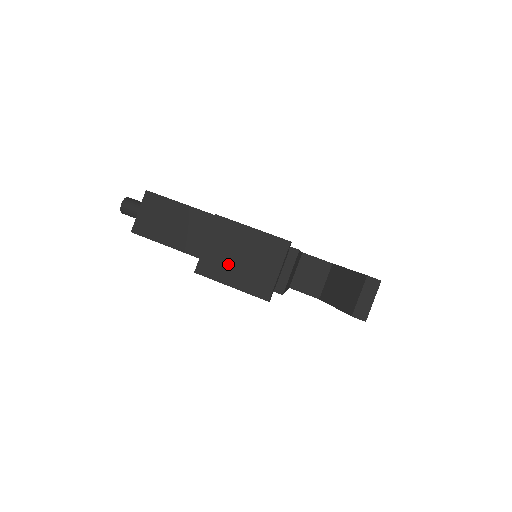
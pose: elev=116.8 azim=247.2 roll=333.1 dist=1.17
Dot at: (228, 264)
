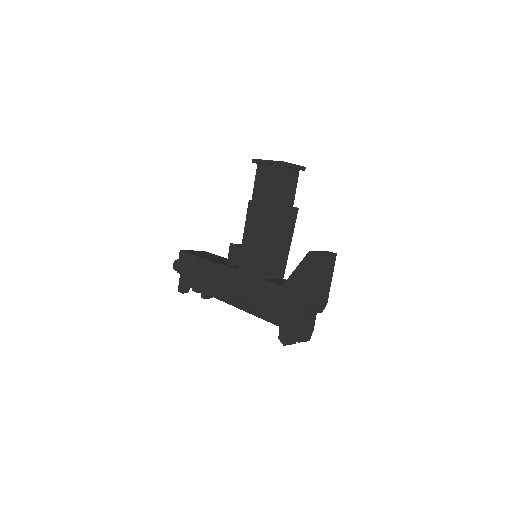
Dot at: occluded
